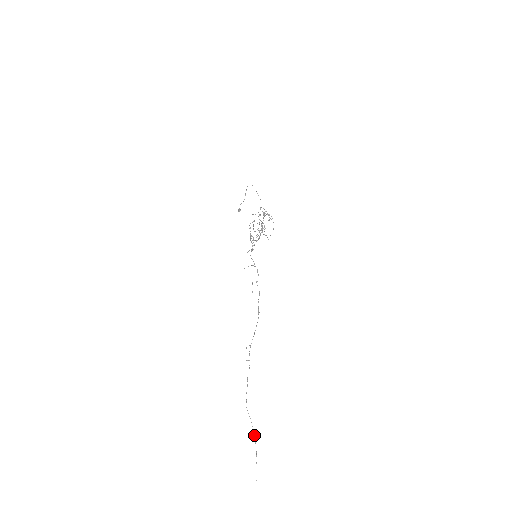
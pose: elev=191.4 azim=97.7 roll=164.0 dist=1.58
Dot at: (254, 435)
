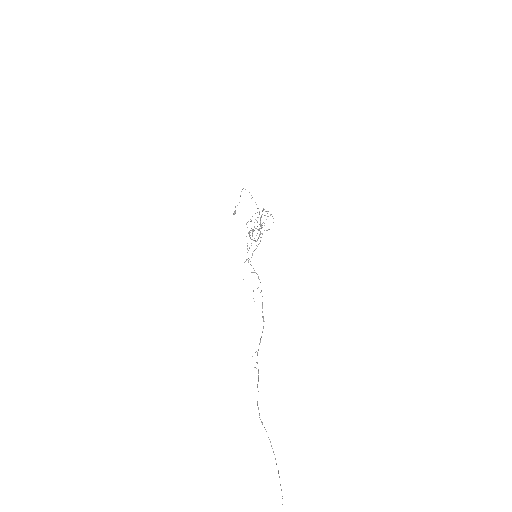
Dot at: occluded
